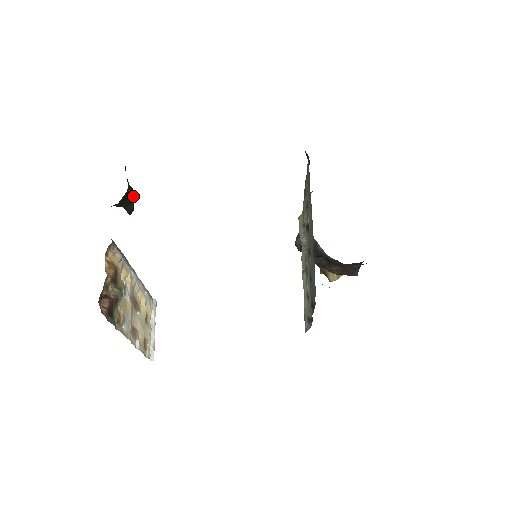
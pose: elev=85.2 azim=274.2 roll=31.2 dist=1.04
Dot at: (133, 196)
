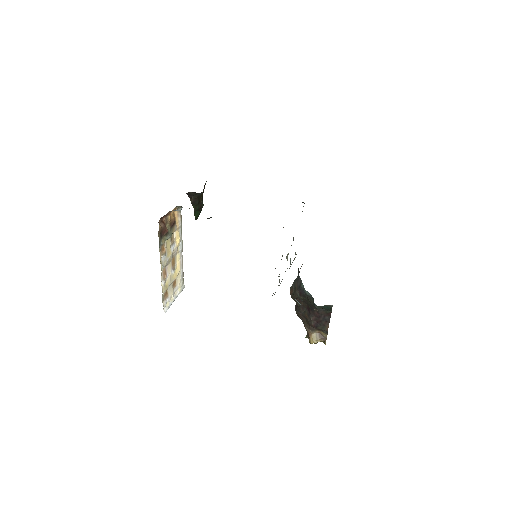
Dot at: occluded
